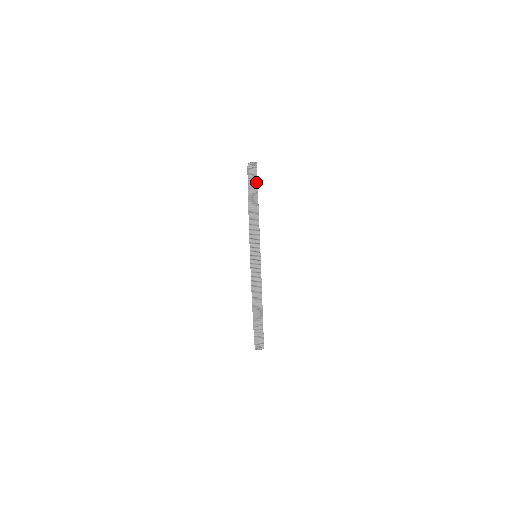
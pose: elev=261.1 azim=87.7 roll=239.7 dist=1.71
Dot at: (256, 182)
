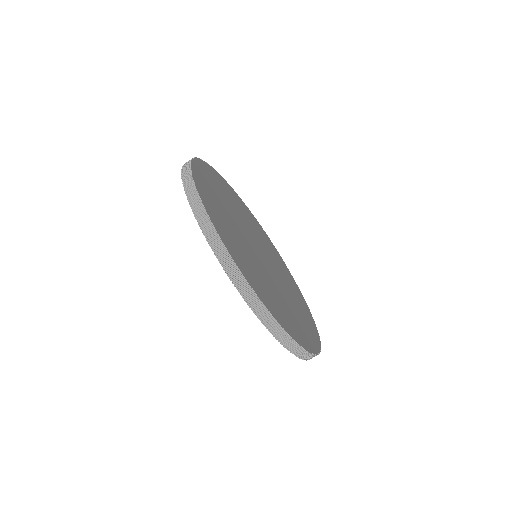
Dot at: occluded
